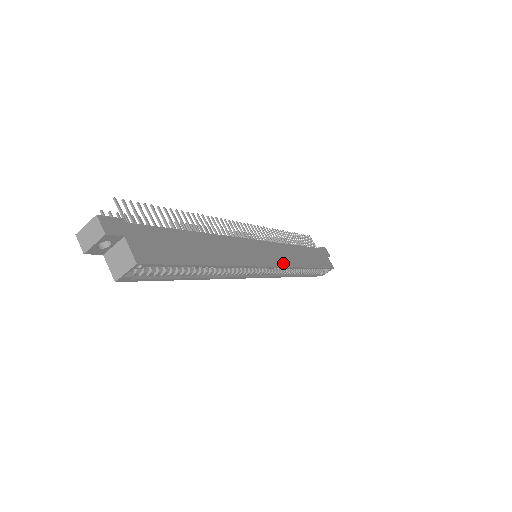
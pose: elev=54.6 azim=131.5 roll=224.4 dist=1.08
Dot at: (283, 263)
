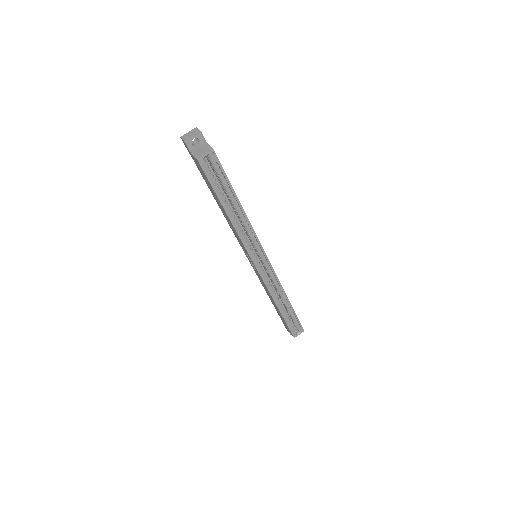
Dot at: (273, 270)
